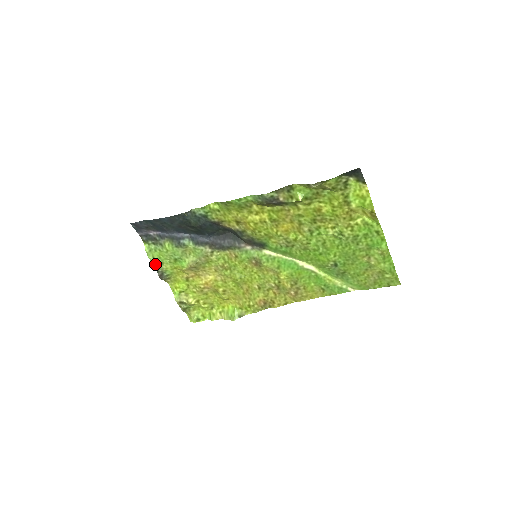
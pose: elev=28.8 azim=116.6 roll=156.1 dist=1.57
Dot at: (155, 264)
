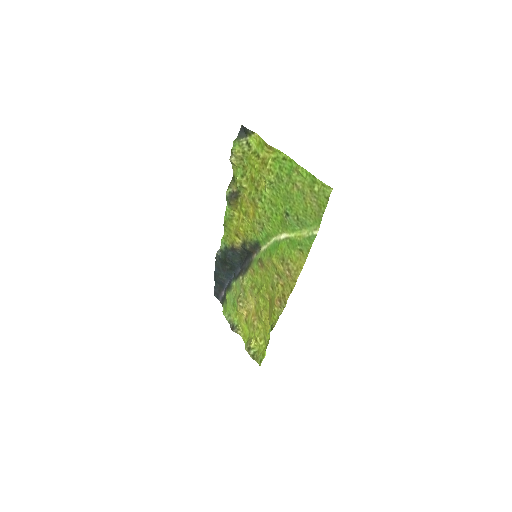
Dot at: (228, 319)
